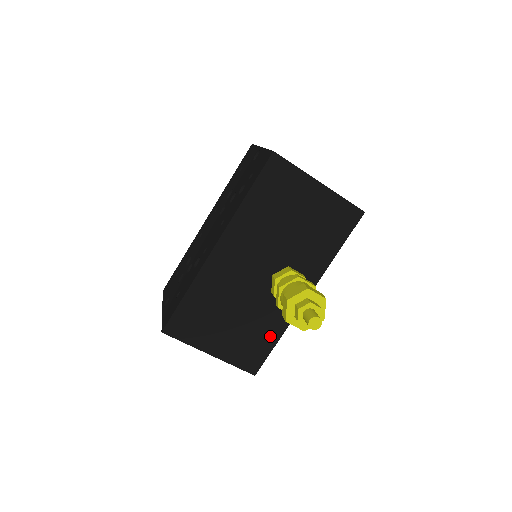
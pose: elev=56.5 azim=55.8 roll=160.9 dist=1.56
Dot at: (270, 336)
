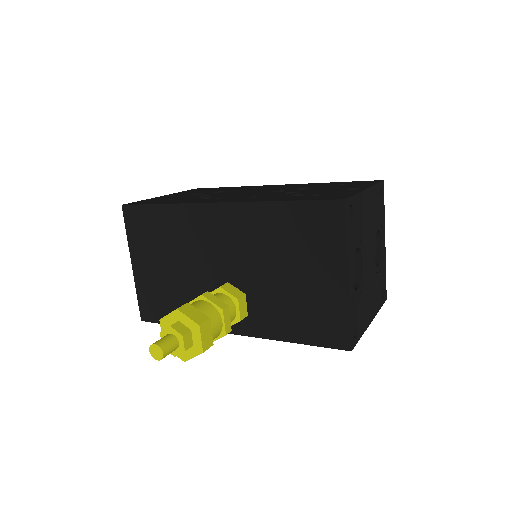
Dot at: occluded
